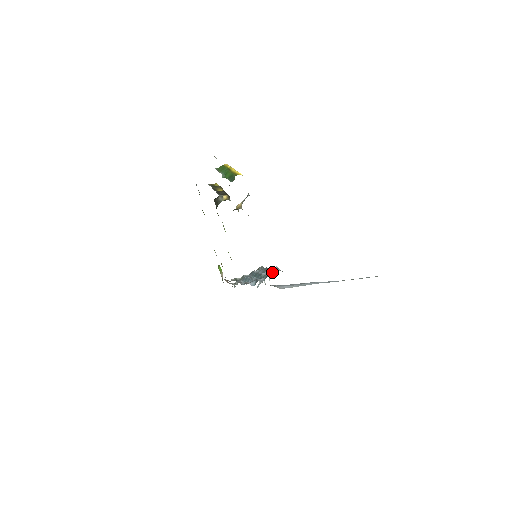
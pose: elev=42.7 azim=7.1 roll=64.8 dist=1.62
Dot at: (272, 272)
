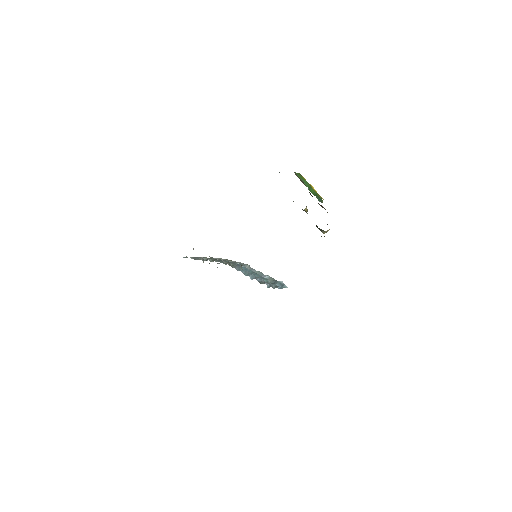
Dot at: (278, 284)
